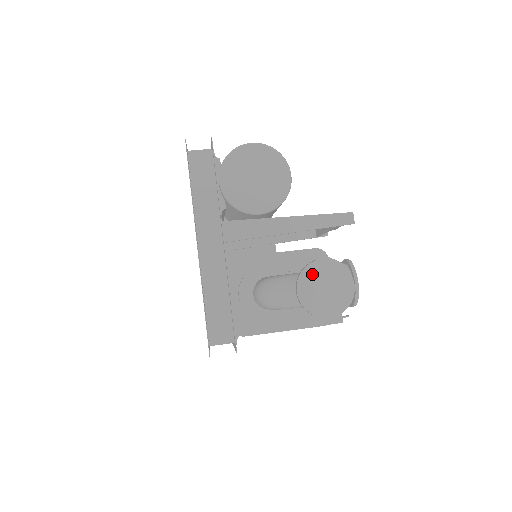
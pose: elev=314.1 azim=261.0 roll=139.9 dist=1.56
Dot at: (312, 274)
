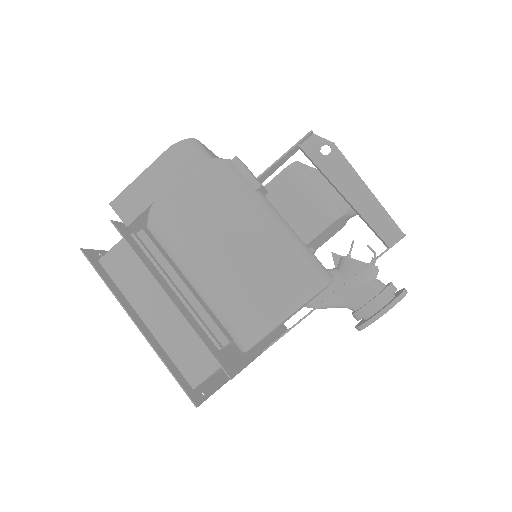
Dot at: occluded
